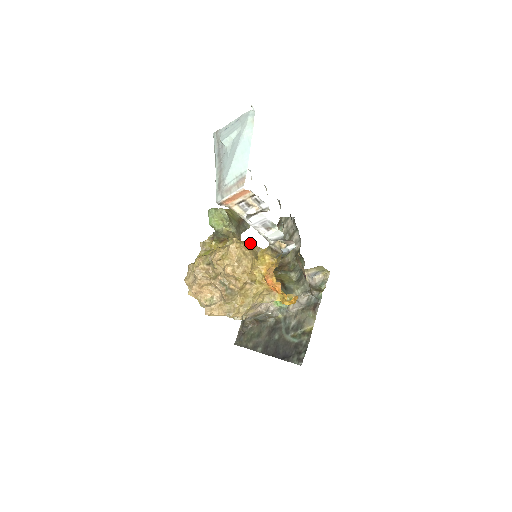
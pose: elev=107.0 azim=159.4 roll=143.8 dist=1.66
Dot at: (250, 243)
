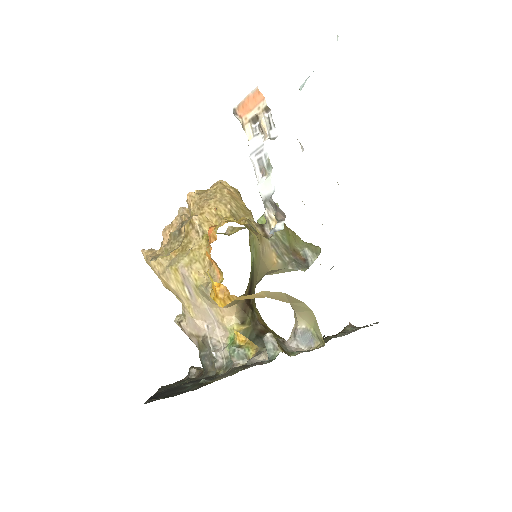
Dot at: (249, 210)
